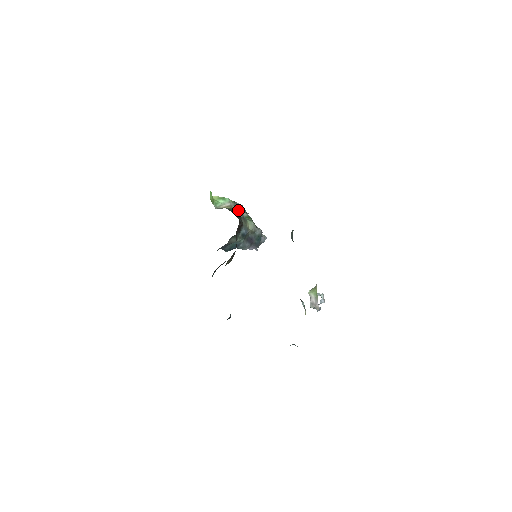
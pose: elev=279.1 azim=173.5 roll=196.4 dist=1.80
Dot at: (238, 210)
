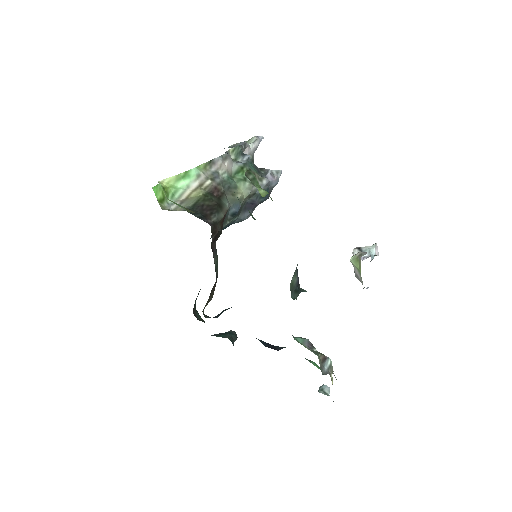
Dot at: (217, 179)
